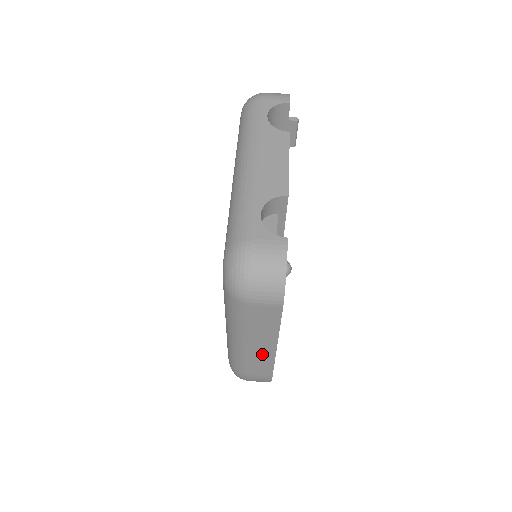
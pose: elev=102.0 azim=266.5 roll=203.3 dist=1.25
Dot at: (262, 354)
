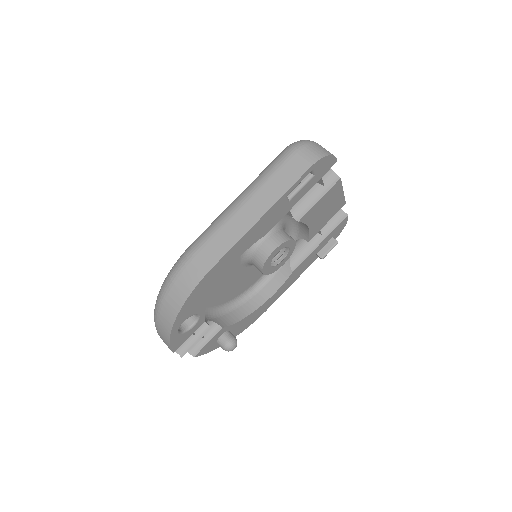
Dot at: (241, 223)
